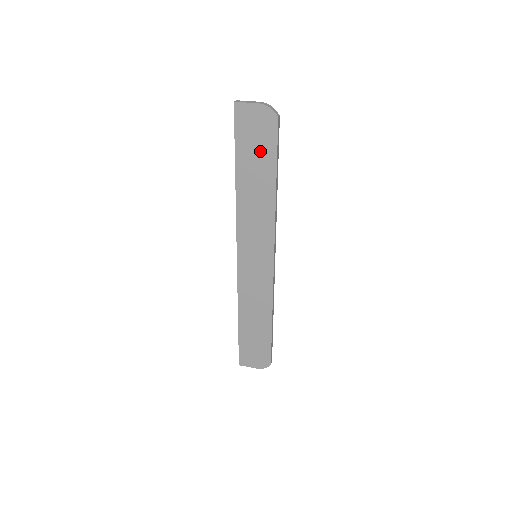
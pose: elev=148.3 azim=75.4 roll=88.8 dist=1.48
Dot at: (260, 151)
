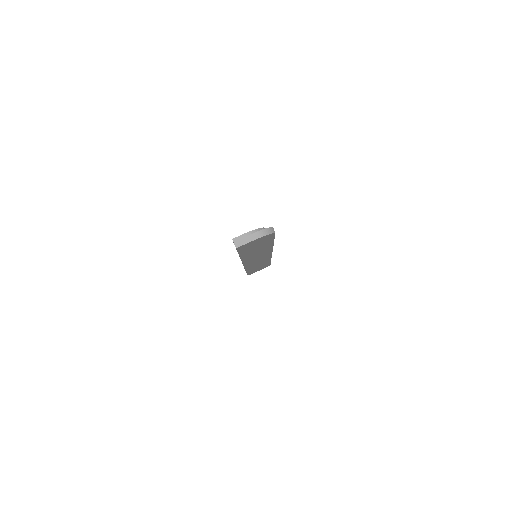
Dot at: occluded
